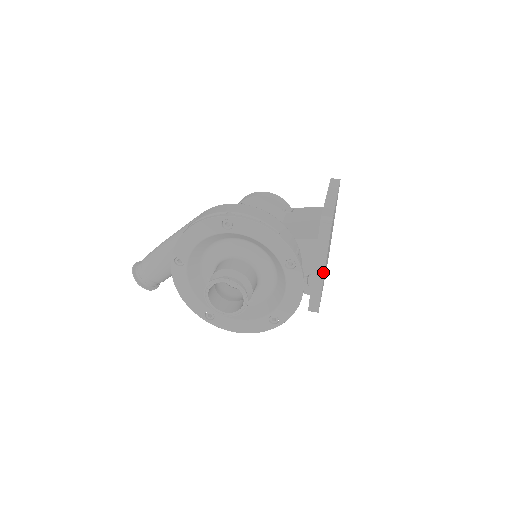
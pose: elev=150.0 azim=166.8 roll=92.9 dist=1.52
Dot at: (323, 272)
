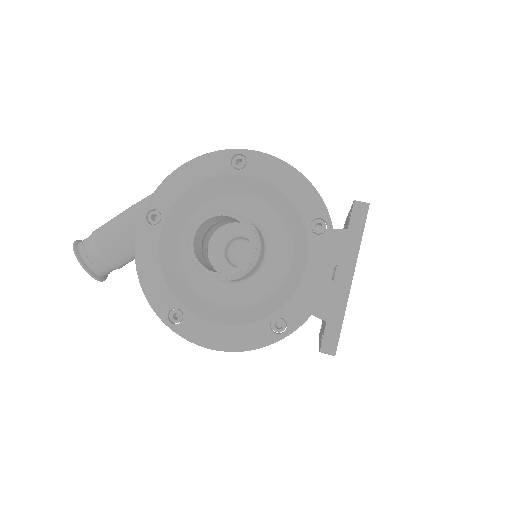
Dot at: (350, 283)
